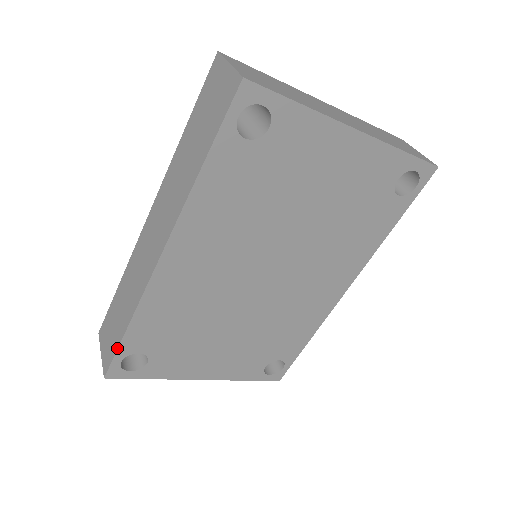
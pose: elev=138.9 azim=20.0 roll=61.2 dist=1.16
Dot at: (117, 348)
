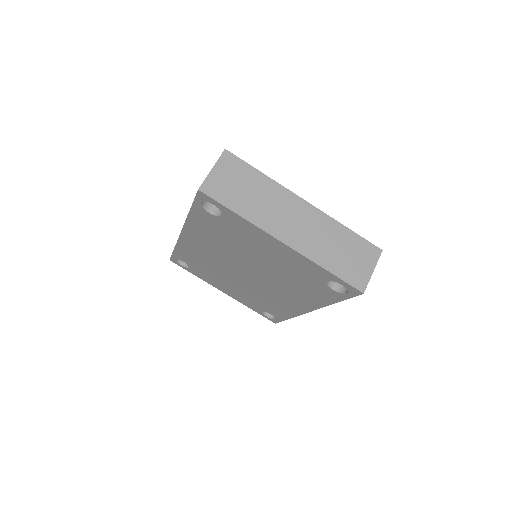
Dot at: (172, 253)
